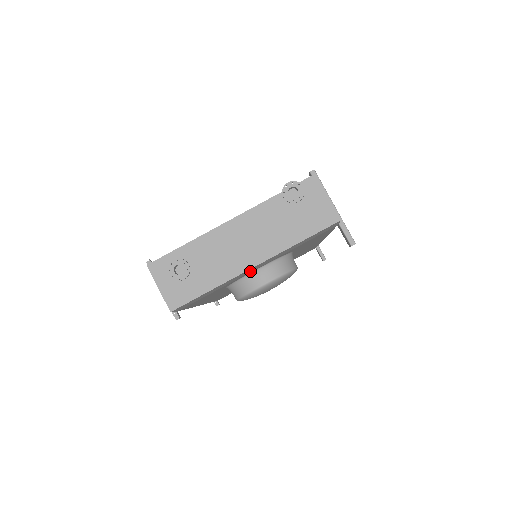
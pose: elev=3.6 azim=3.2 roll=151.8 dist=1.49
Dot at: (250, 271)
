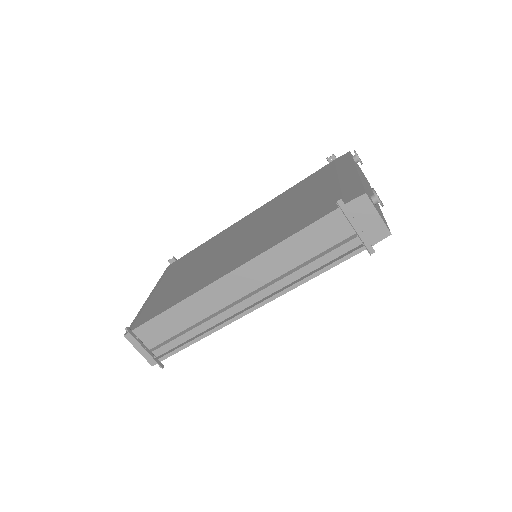
Dot at: occluded
